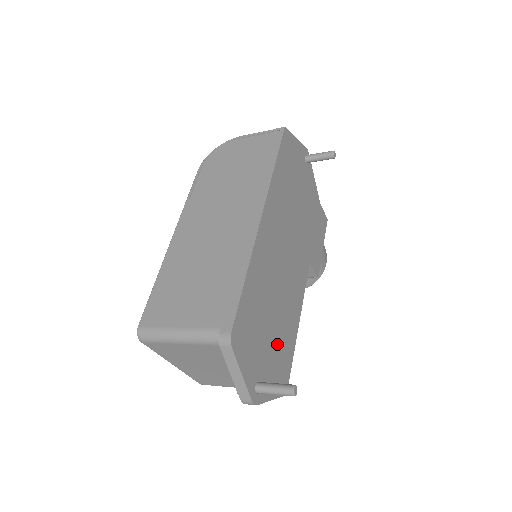
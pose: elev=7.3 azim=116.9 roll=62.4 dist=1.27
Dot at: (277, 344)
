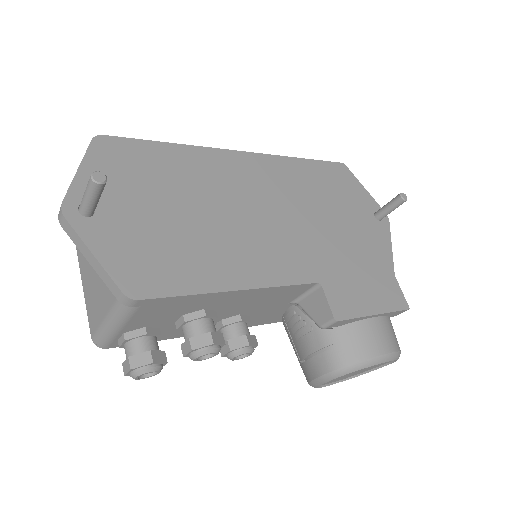
Dot at: (167, 238)
